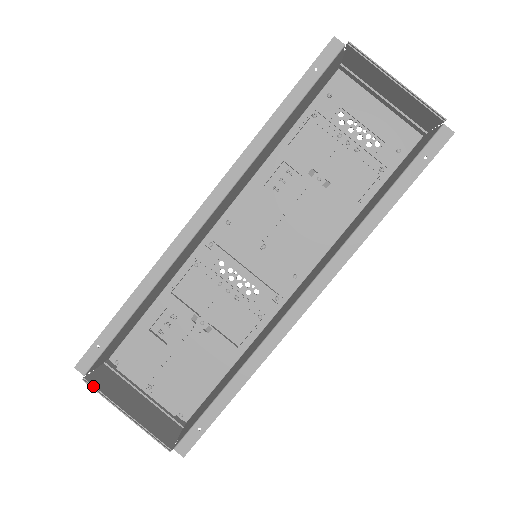
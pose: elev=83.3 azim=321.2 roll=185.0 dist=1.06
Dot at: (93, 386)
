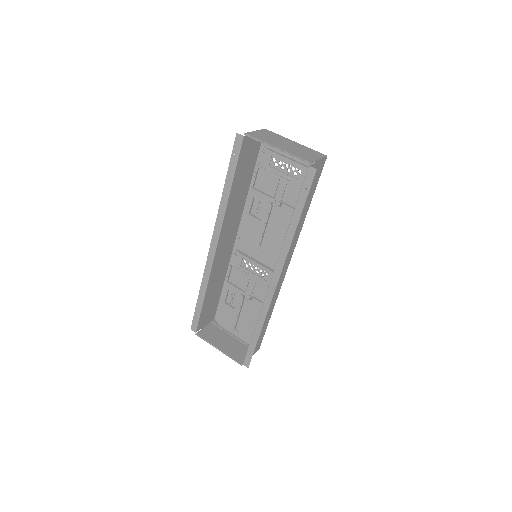
Dot at: (201, 337)
